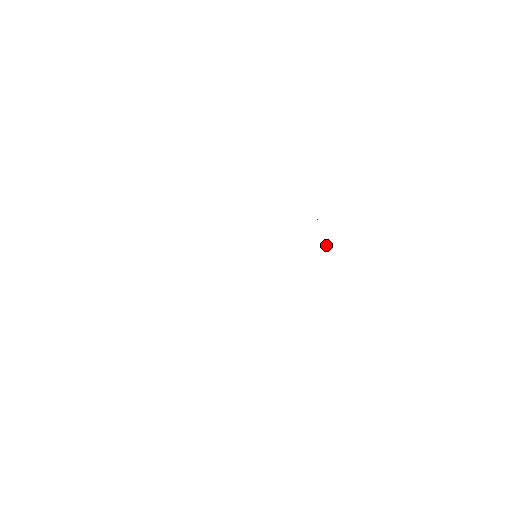
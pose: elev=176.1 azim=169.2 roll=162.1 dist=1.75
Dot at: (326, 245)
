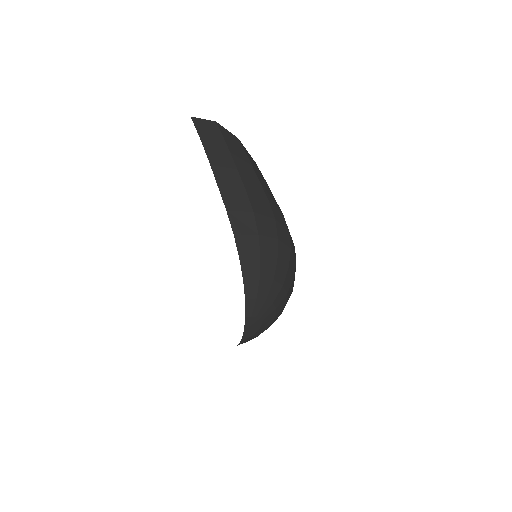
Dot at: (245, 336)
